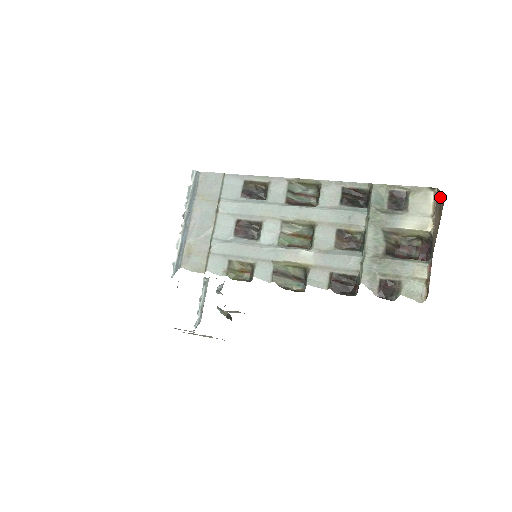
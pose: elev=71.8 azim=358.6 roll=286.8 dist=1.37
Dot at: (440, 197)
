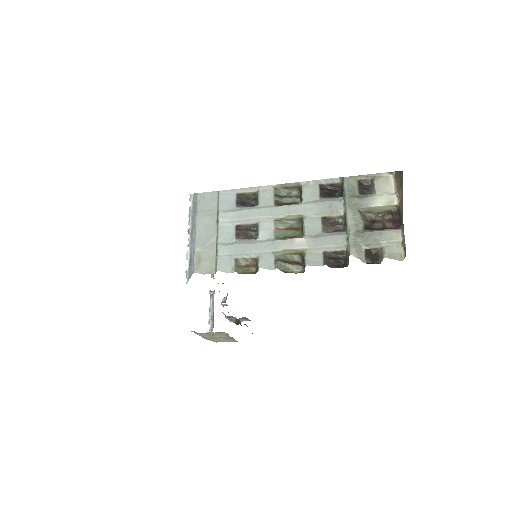
Dot at: occluded
